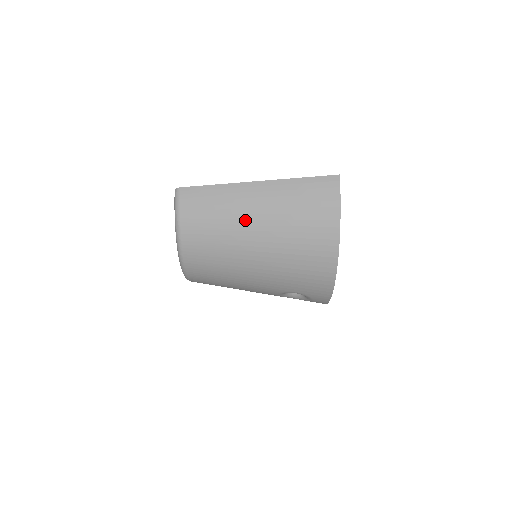
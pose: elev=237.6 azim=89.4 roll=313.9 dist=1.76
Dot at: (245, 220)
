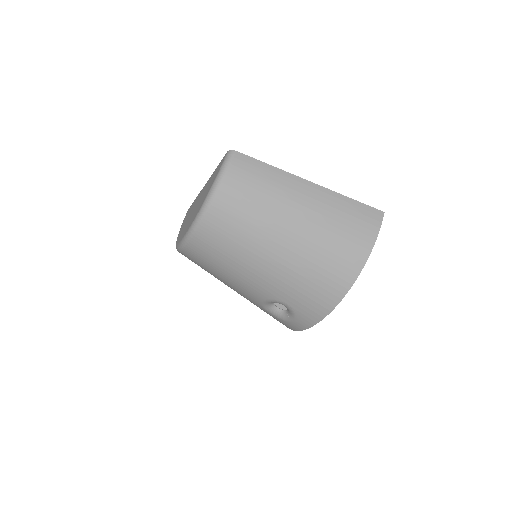
Dot at: (287, 211)
